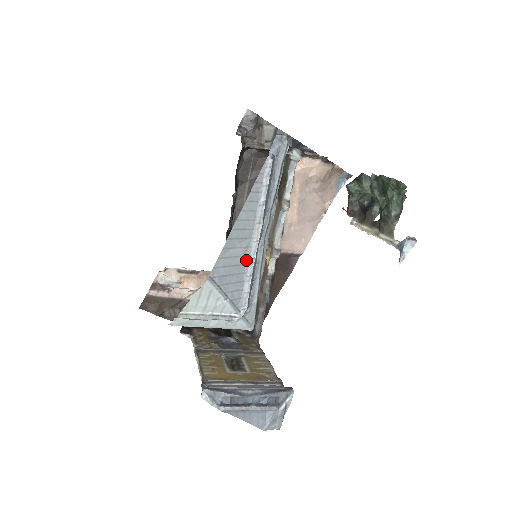
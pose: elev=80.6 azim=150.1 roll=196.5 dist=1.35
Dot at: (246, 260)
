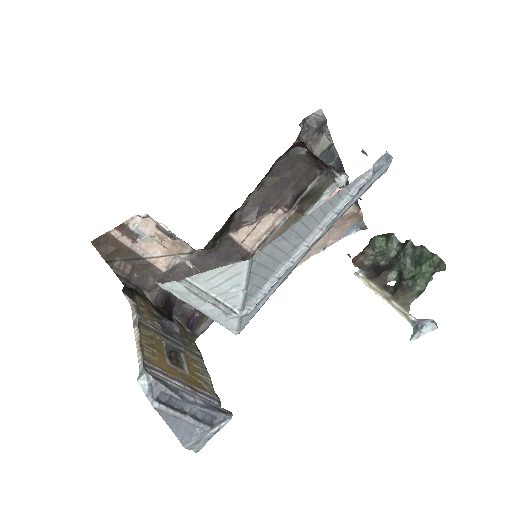
Dot at: (285, 259)
